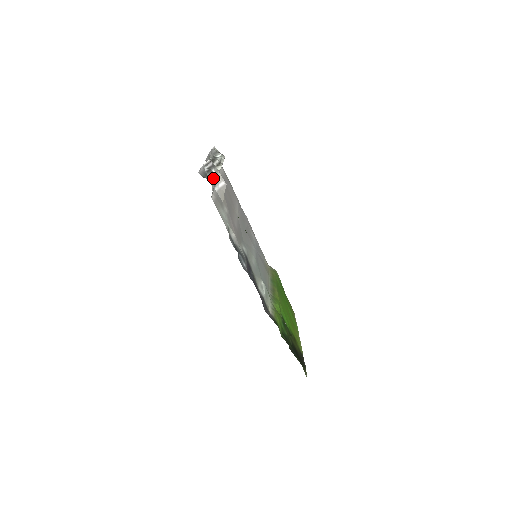
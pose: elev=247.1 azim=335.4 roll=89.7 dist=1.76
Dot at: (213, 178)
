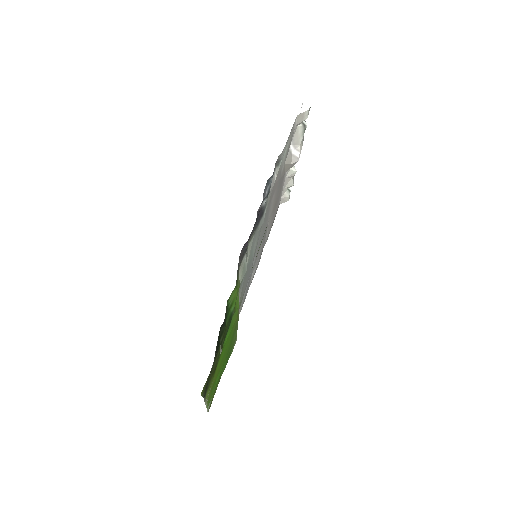
Dot at: (303, 126)
